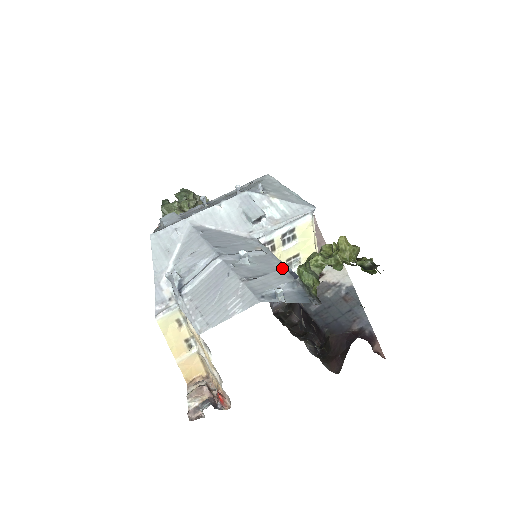
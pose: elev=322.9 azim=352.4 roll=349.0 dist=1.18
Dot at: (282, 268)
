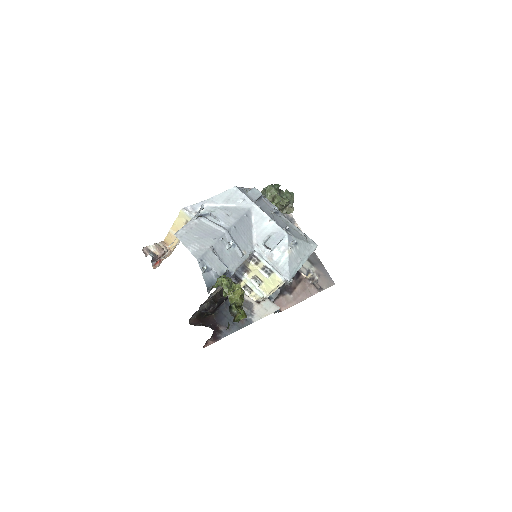
Dot at: (231, 269)
